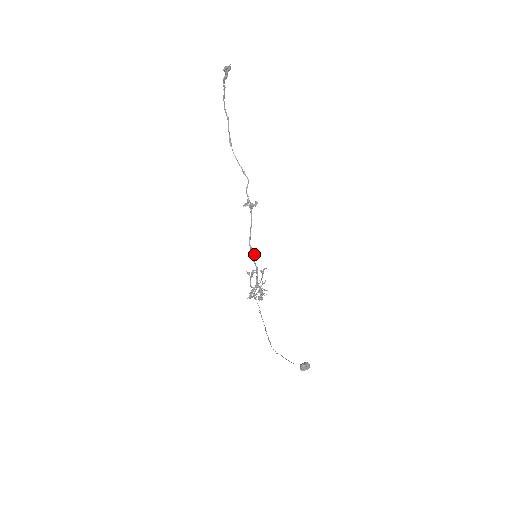
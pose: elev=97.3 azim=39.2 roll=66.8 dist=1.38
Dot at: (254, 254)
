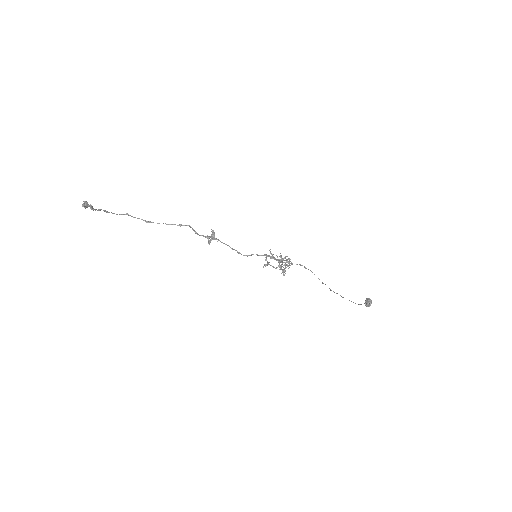
Dot at: (253, 254)
